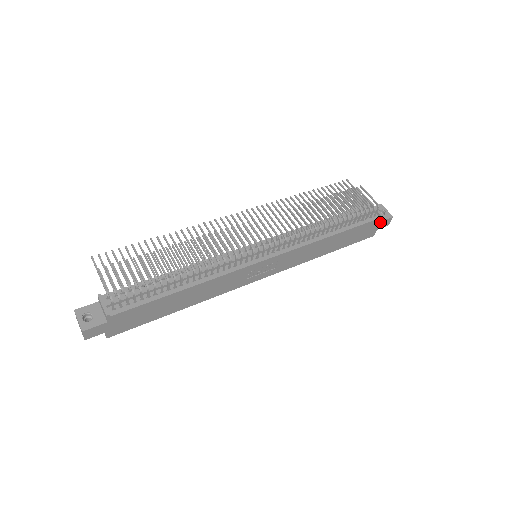
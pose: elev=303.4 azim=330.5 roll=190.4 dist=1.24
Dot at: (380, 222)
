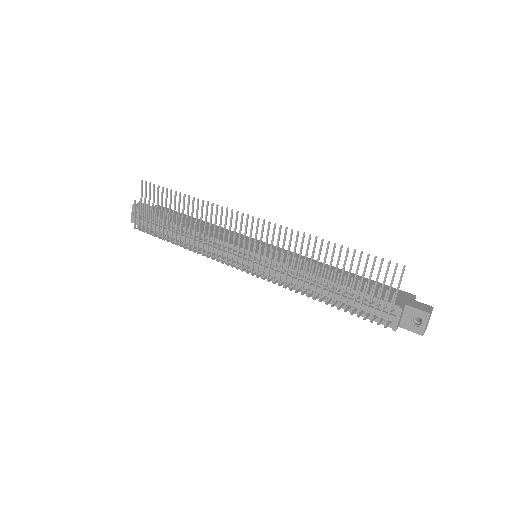
Dot at: (401, 326)
